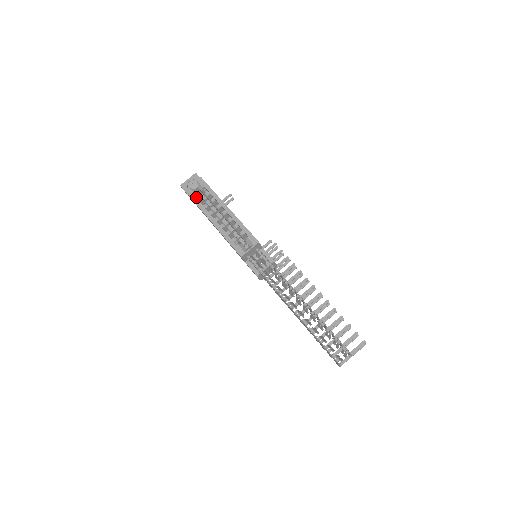
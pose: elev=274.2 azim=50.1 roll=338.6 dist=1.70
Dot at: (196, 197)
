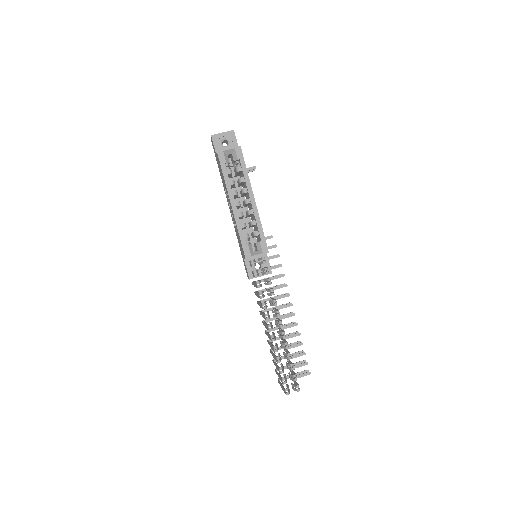
Dot at: (226, 165)
